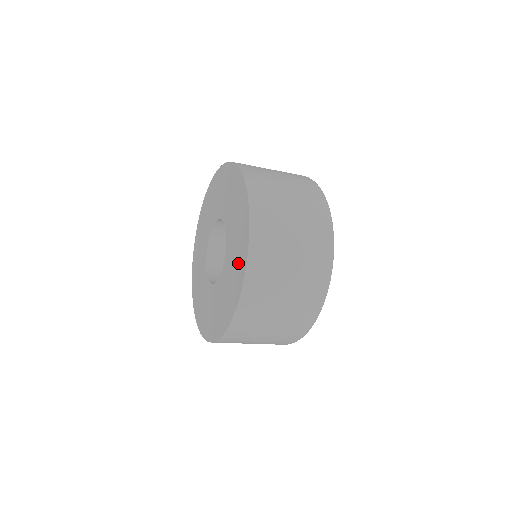
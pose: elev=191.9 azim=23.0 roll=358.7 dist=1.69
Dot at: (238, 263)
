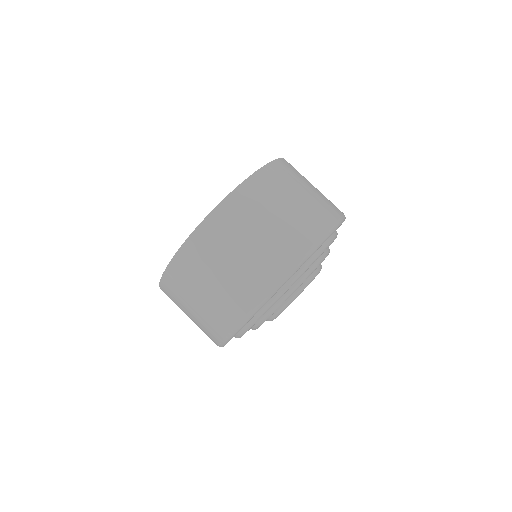
Dot at: occluded
